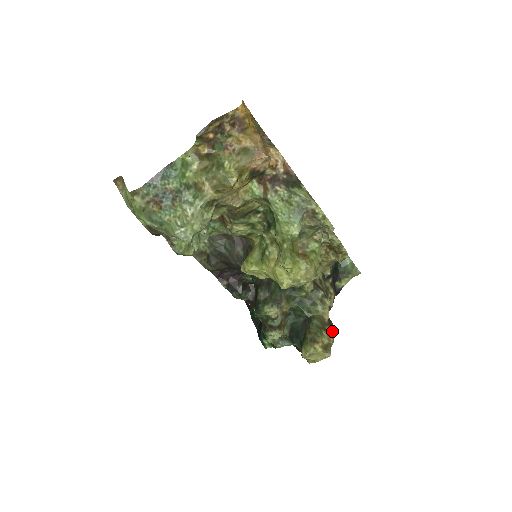
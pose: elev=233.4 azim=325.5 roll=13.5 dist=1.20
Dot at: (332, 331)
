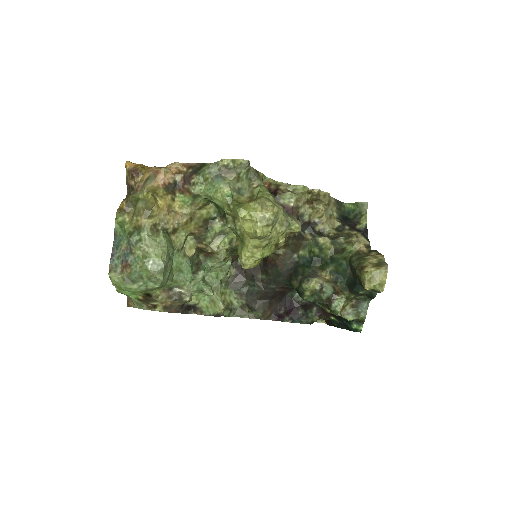
Dot at: (377, 253)
